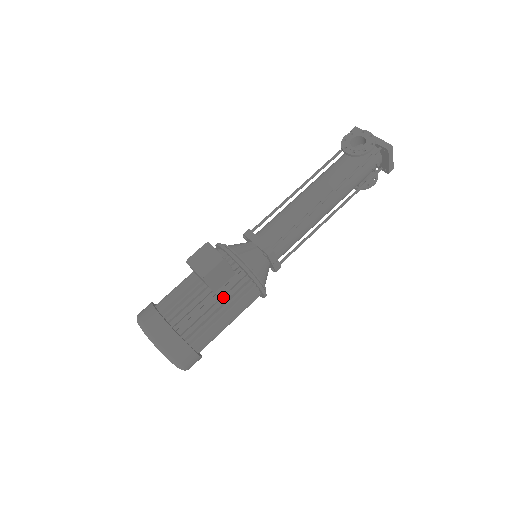
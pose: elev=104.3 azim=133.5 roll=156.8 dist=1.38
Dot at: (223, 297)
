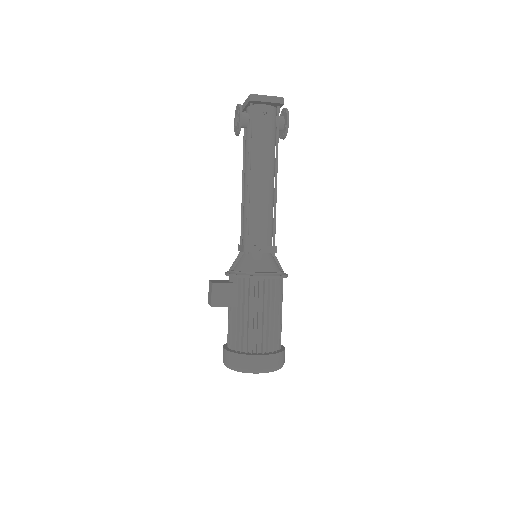
Dot at: (241, 305)
